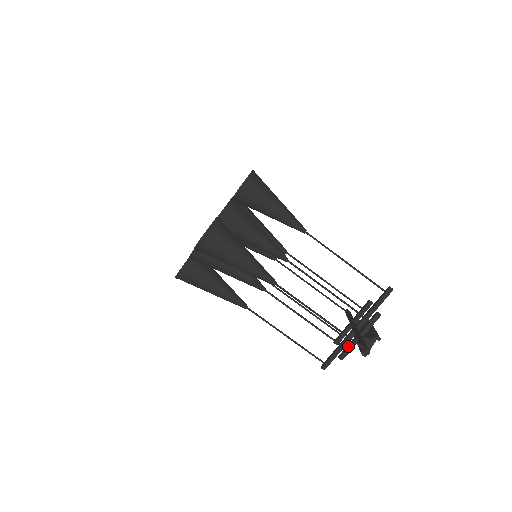
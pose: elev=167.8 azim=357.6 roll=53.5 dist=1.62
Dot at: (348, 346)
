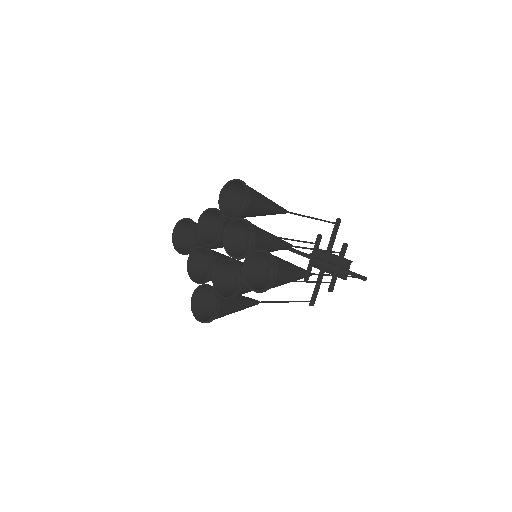
Dot at: (334, 280)
